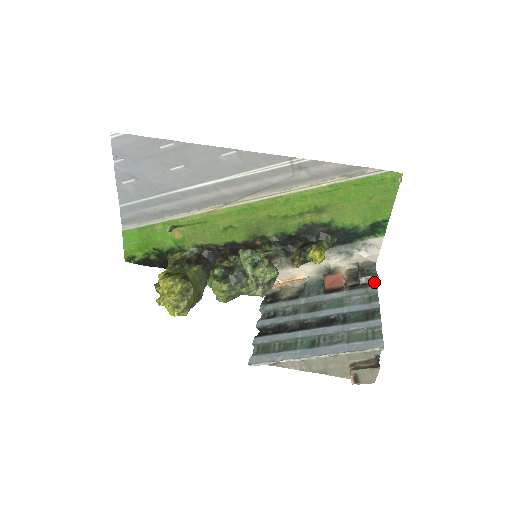
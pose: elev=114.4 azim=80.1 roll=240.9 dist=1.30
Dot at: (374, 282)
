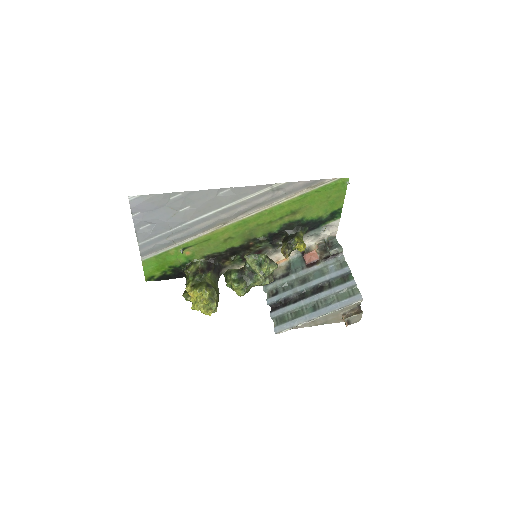
Dot at: (340, 252)
